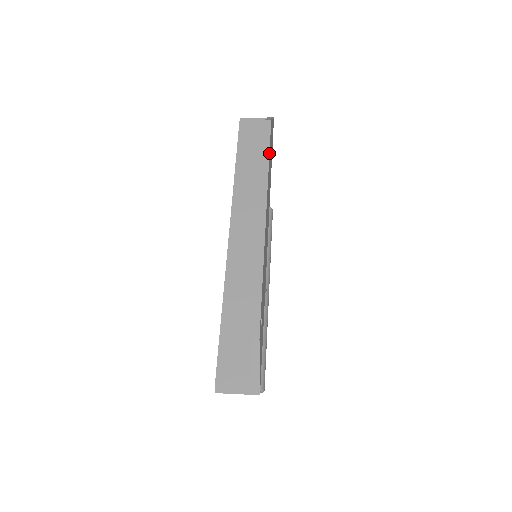
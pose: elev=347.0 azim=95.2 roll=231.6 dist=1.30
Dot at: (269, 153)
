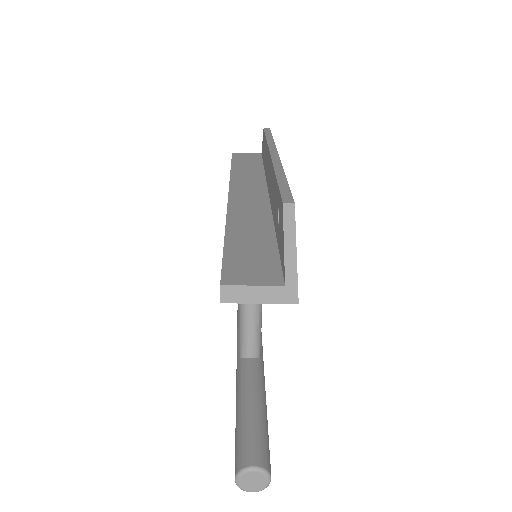
Dot at: (272, 136)
